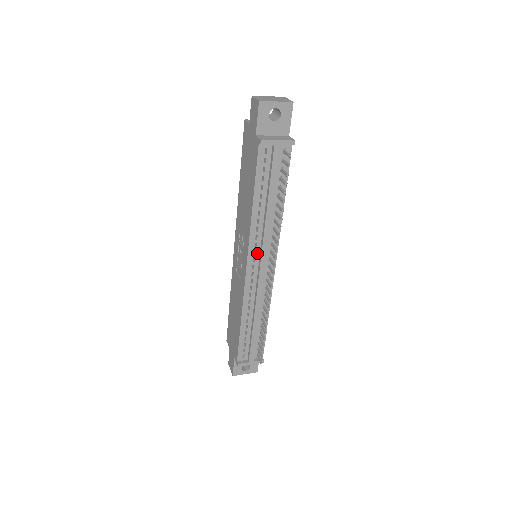
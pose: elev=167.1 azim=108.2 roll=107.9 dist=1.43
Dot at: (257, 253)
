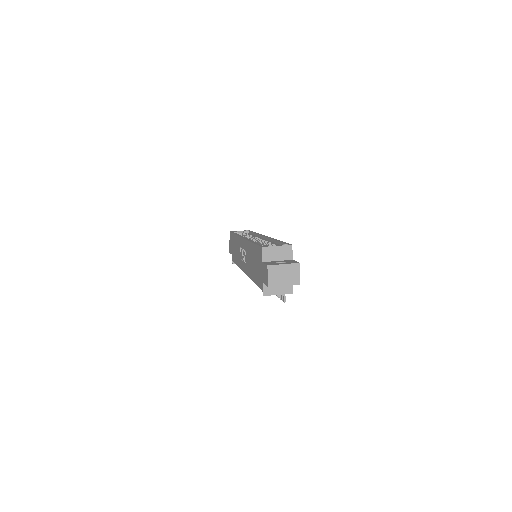
Dot at: occluded
